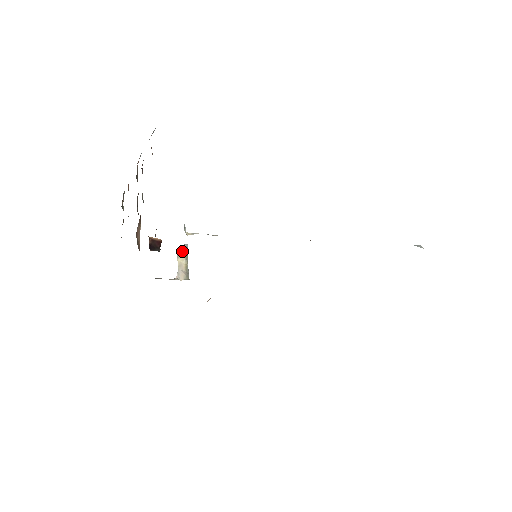
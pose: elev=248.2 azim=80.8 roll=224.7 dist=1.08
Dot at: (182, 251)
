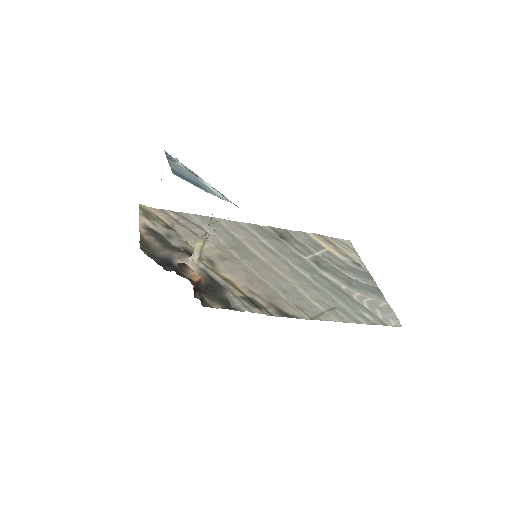
Dot at: (203, 239)
